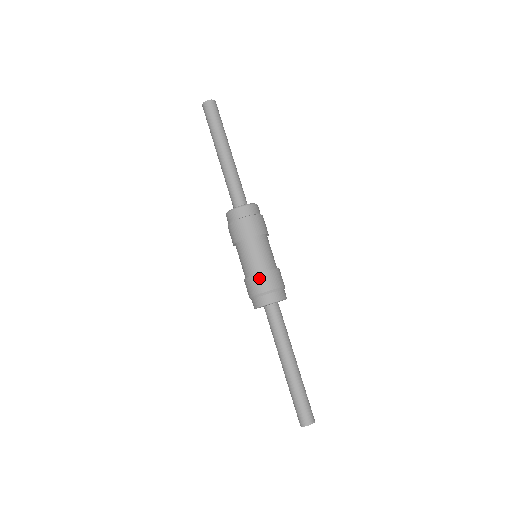
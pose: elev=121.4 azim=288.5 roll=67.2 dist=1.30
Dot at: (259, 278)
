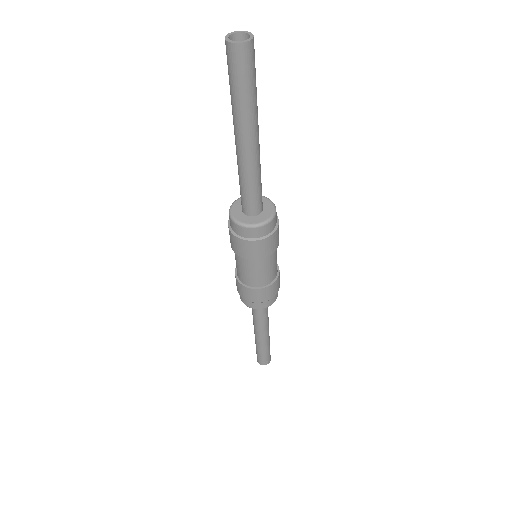
Dot at: (254, 292)
